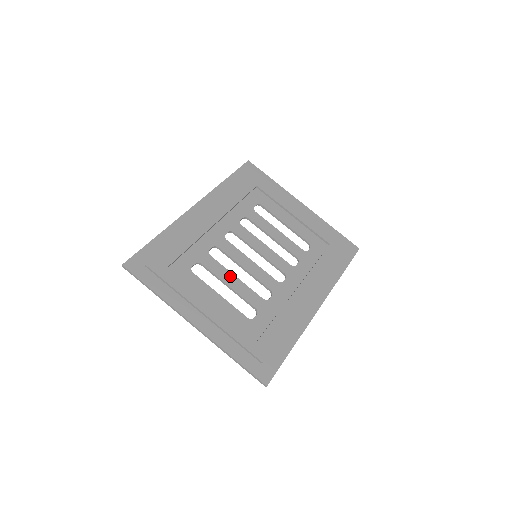
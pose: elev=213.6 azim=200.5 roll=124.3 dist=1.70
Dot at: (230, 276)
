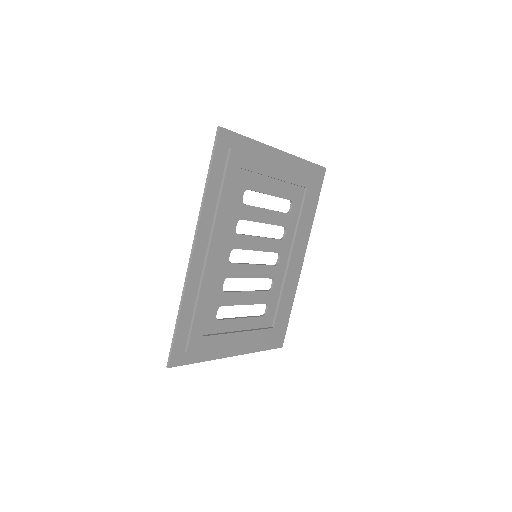
Dot at: (244, 296)
